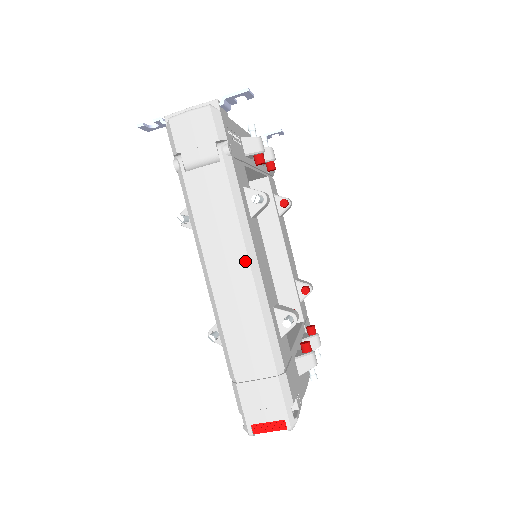
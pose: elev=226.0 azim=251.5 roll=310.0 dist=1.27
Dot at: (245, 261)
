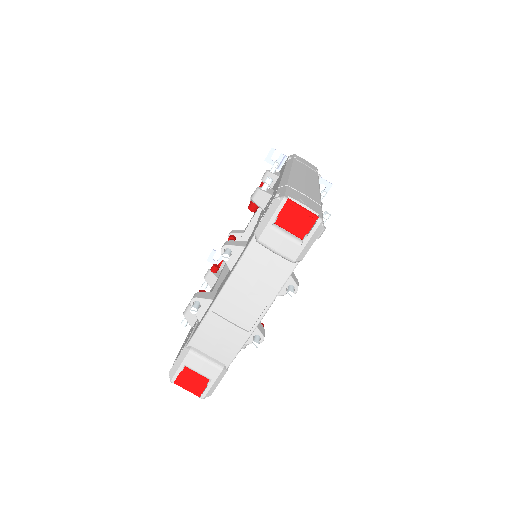
Dot at: (317, 184)
